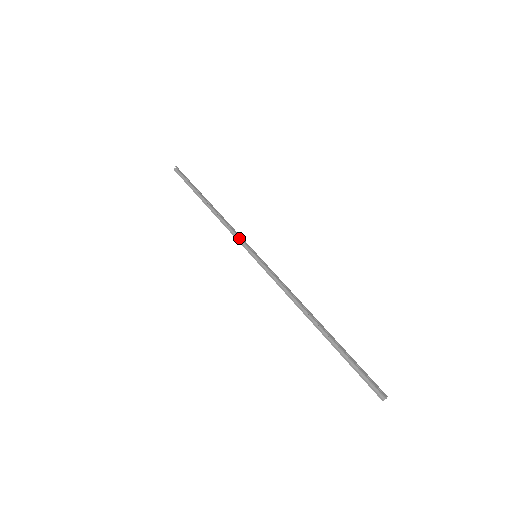
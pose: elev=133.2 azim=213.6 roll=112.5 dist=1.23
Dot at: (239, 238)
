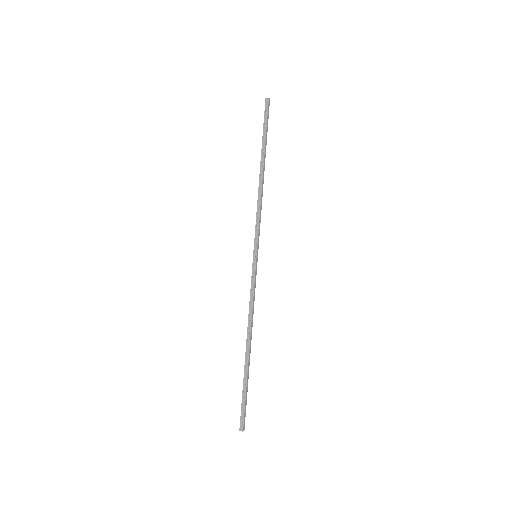
Dot at: (259, 227)
